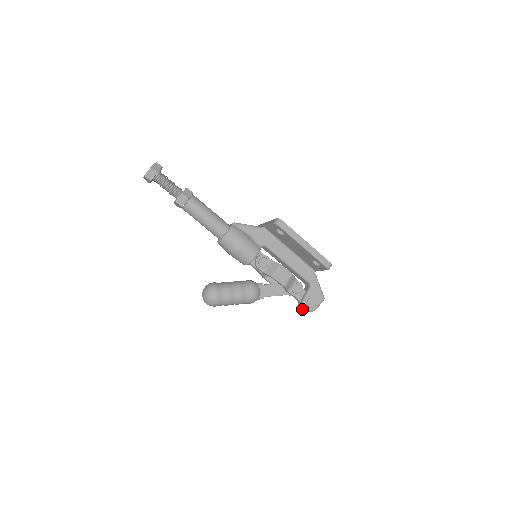
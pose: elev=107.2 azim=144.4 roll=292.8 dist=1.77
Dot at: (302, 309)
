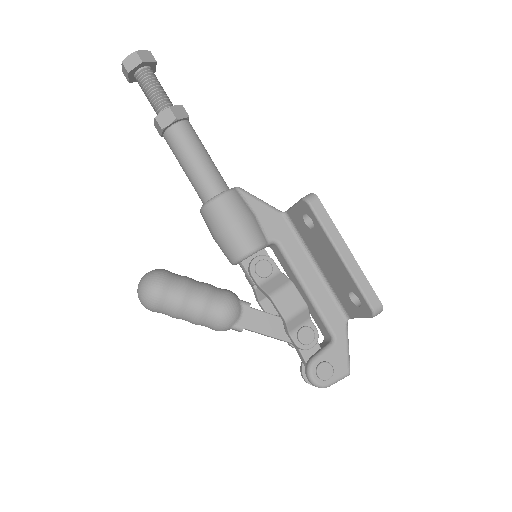
Dot at: (305, 377)
